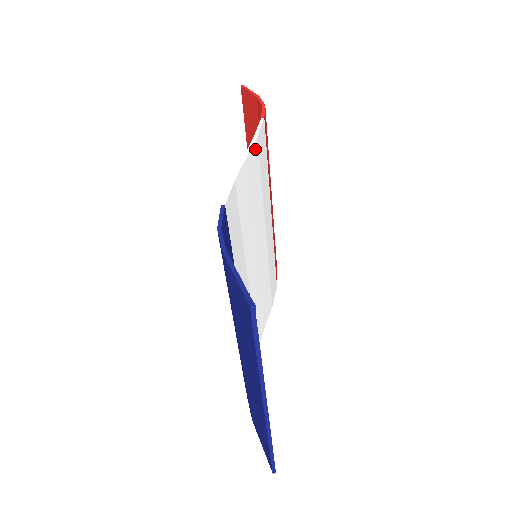
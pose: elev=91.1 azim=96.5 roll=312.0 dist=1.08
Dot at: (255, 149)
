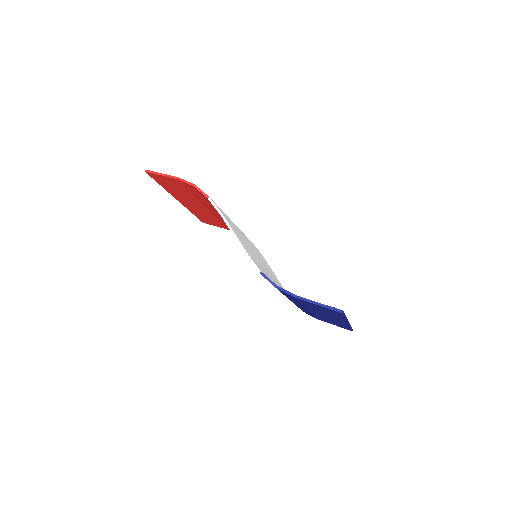
Dot at: (227, 221)
